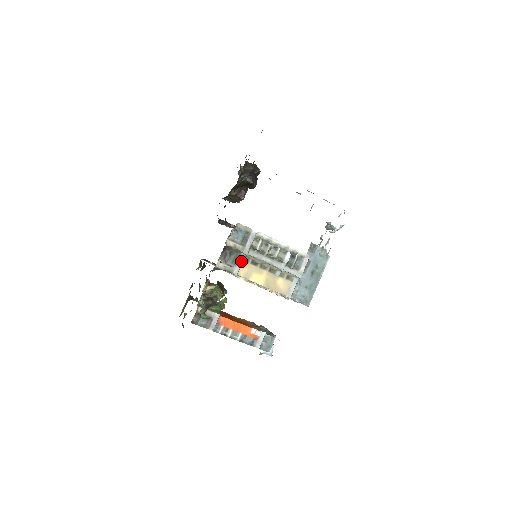
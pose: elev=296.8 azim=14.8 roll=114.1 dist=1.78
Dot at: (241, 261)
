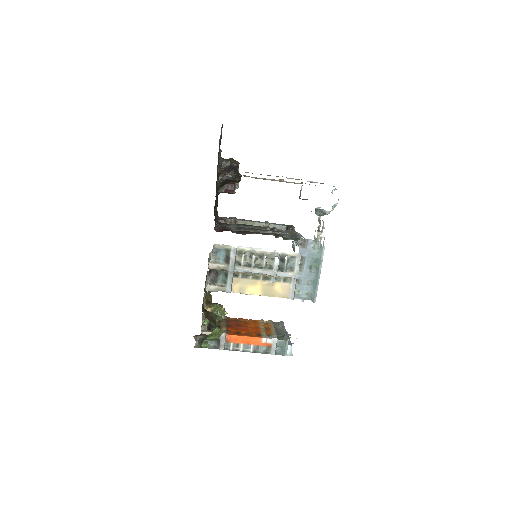
Dot at: (231, 278)
